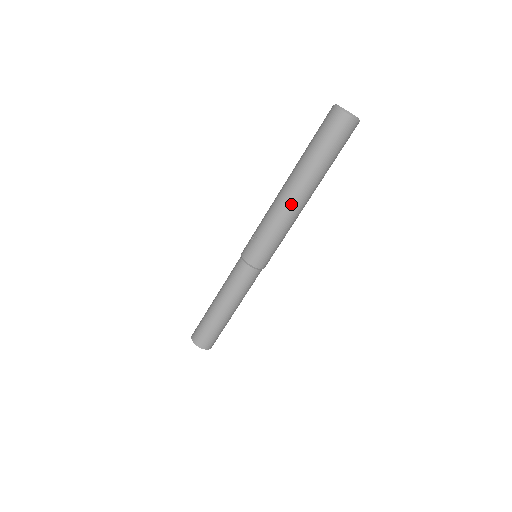
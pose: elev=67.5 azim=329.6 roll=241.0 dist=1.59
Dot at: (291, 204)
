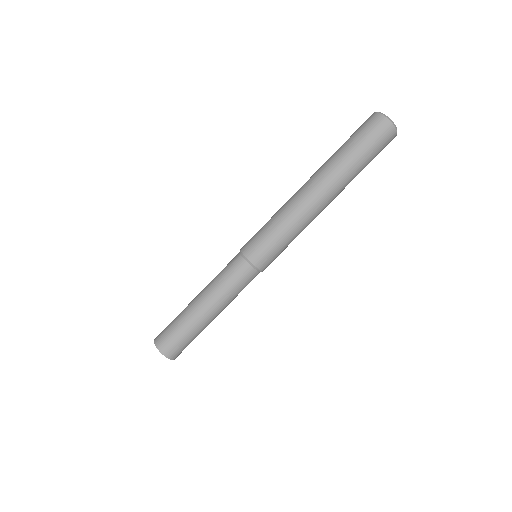
Dot at: (302, 193)
